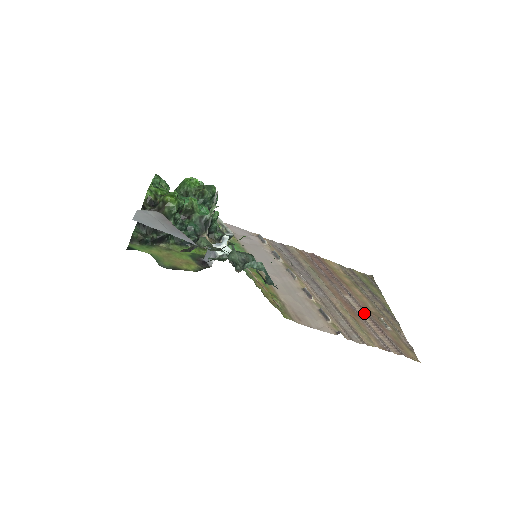
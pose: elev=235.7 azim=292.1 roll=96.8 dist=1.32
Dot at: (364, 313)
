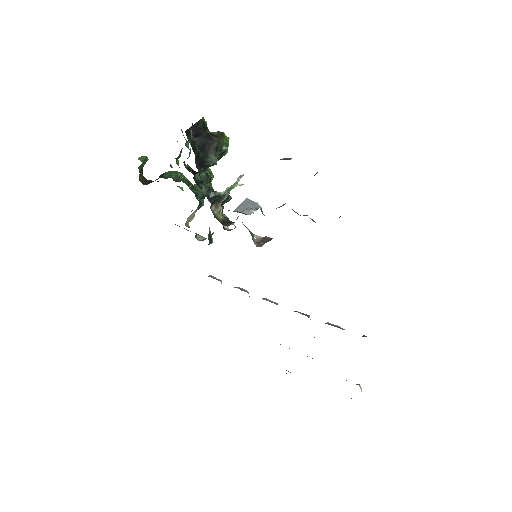
Dot at: occluded
